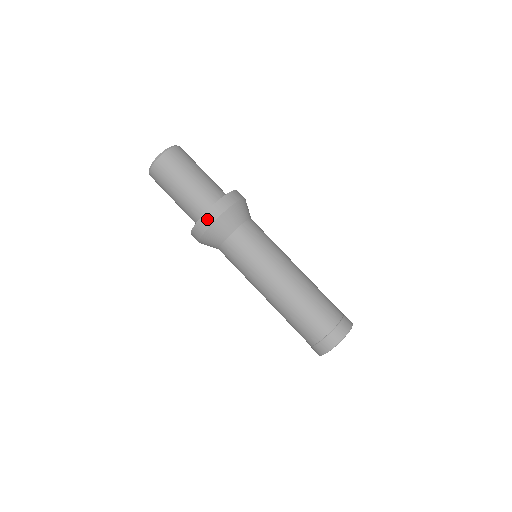
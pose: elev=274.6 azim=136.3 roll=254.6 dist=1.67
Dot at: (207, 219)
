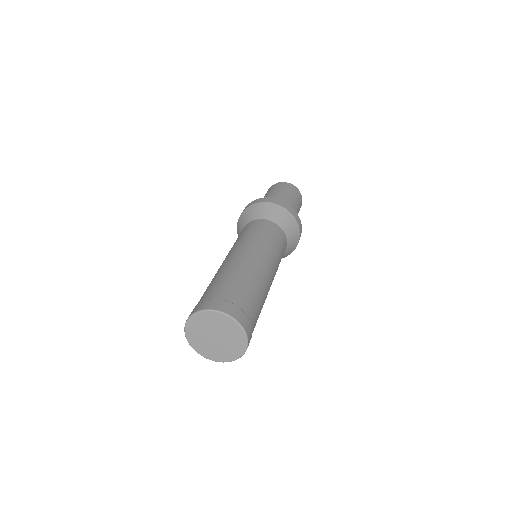
Dot at: (262, 200)
